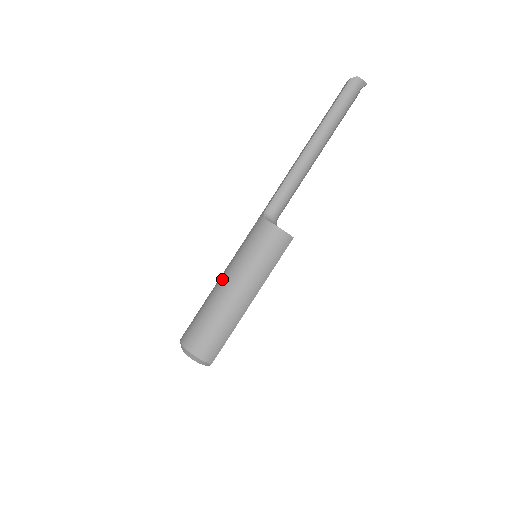
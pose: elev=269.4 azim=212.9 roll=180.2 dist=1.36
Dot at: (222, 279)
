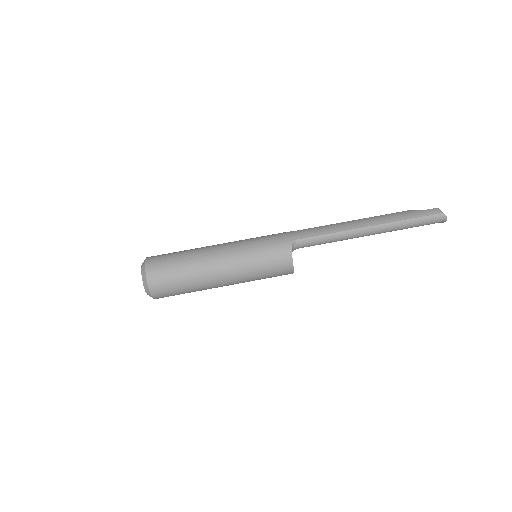
Dot at: (220, 257)
